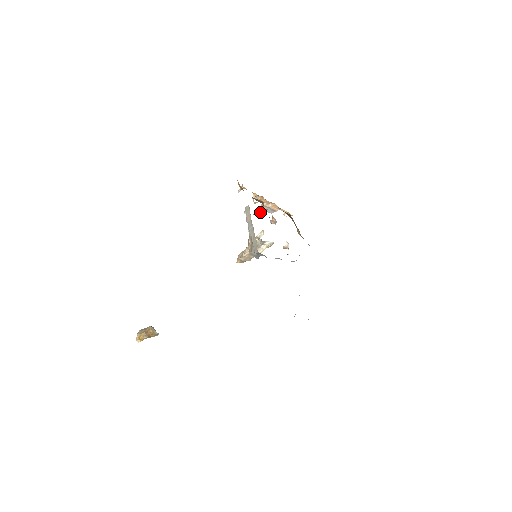
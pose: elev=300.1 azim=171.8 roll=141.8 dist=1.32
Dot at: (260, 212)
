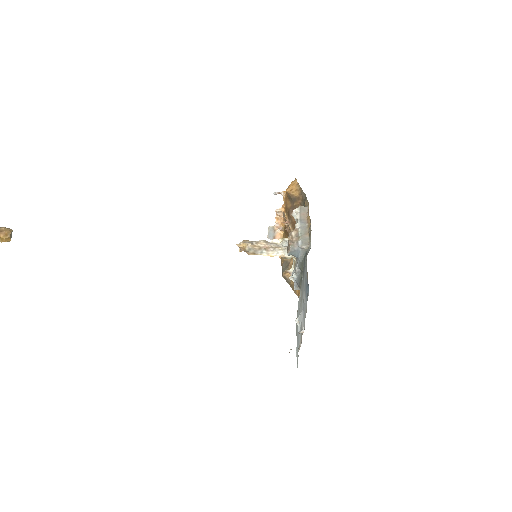
Dot at: (283, 225)
